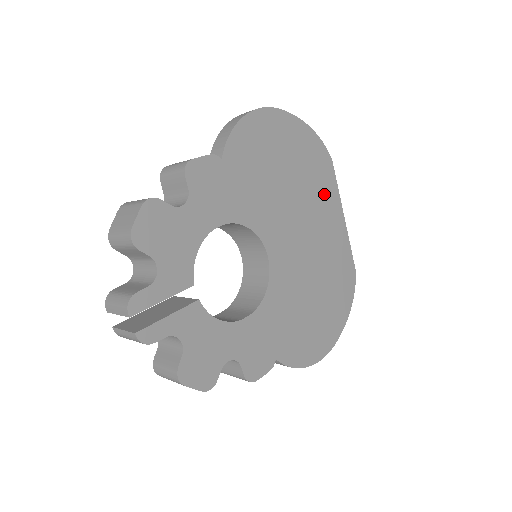
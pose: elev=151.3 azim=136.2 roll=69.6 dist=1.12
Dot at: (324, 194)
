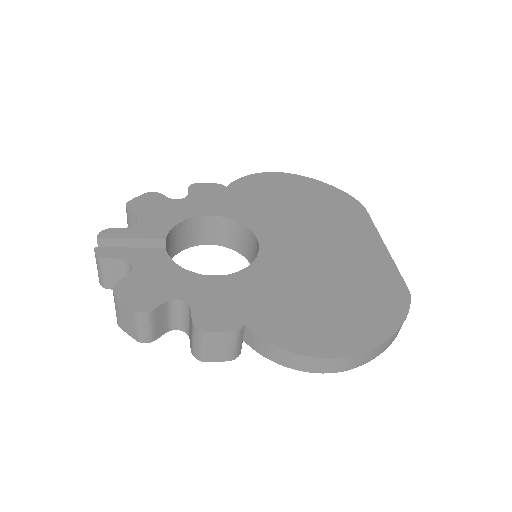
Dot at: (351, 224)
